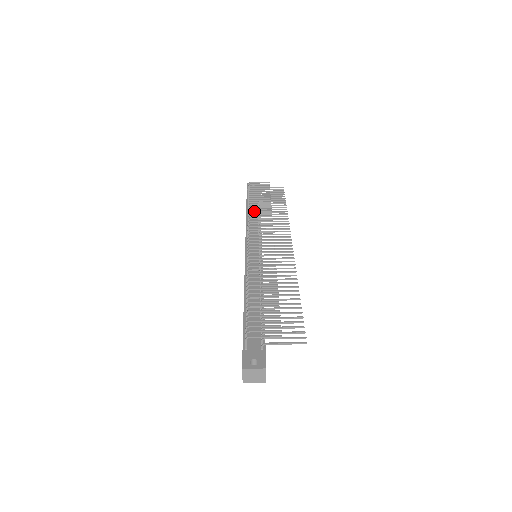
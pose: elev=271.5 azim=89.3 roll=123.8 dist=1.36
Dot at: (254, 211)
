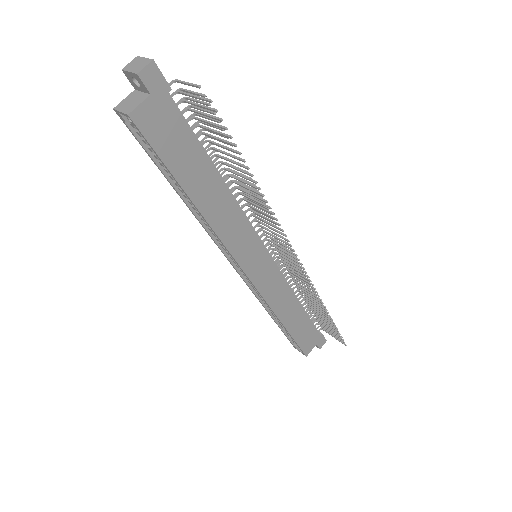
Dot at: occluded
